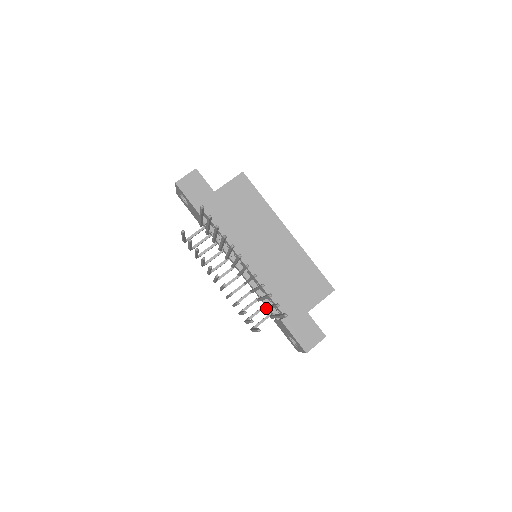
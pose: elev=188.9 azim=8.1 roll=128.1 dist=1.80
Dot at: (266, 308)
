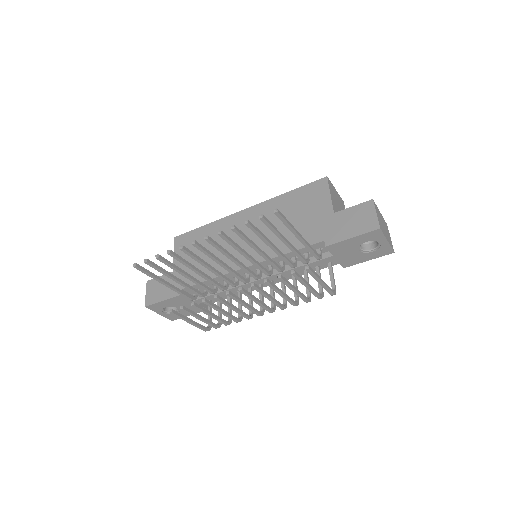
Dot at: (295, 254)
